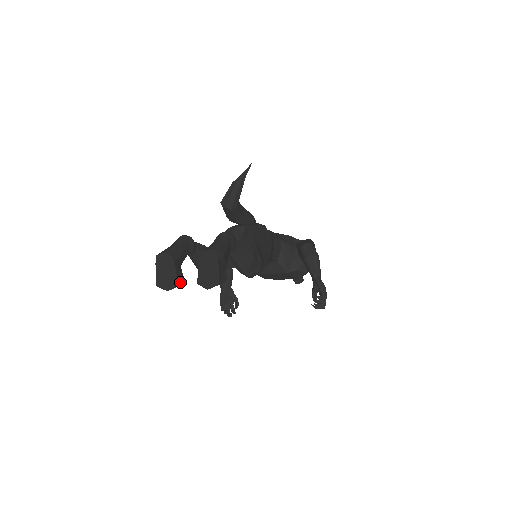
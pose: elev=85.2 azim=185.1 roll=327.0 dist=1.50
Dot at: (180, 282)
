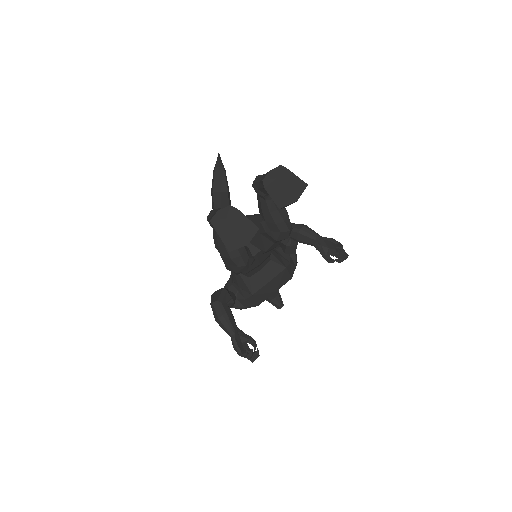
Dot at: (255, 228)
